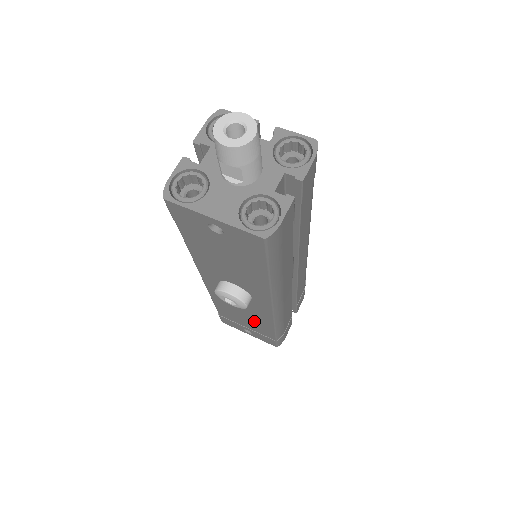
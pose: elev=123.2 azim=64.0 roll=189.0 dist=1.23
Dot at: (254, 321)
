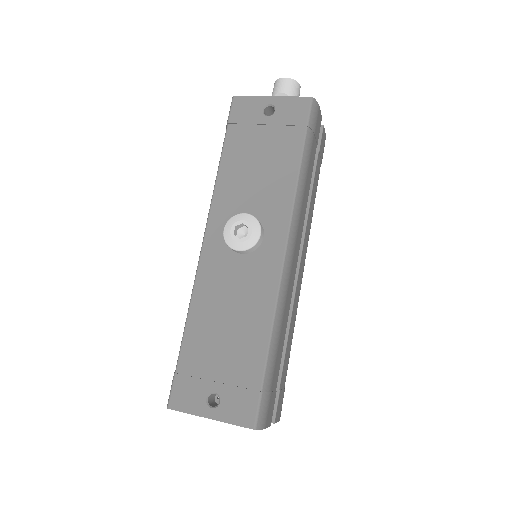
Dot at: (241, 331)
